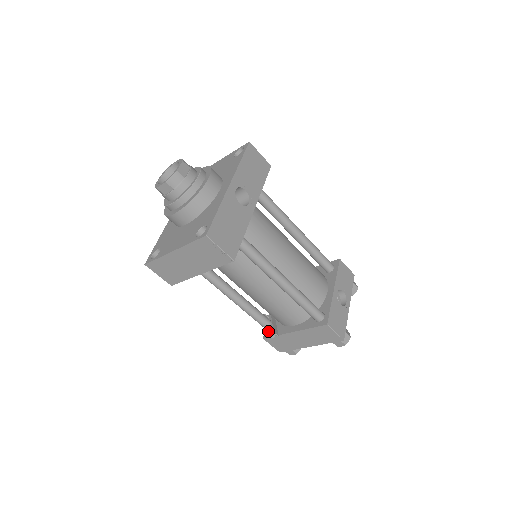
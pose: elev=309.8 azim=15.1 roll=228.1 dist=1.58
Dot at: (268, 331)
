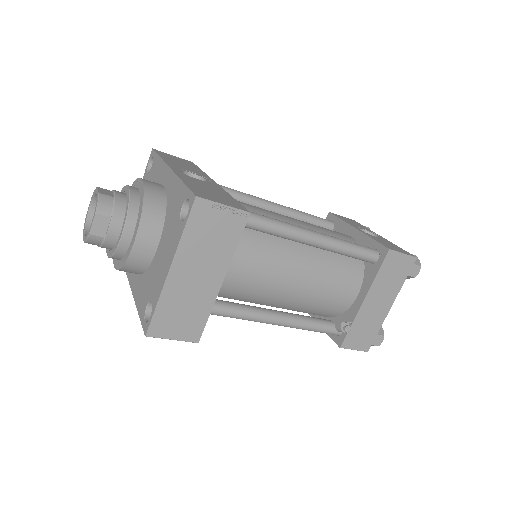
Dot at: (337, 334)
